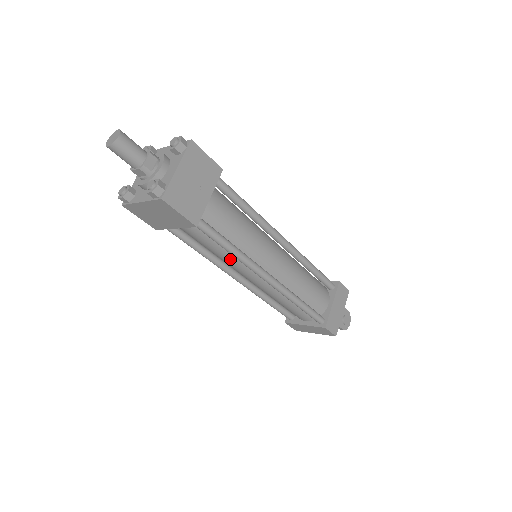
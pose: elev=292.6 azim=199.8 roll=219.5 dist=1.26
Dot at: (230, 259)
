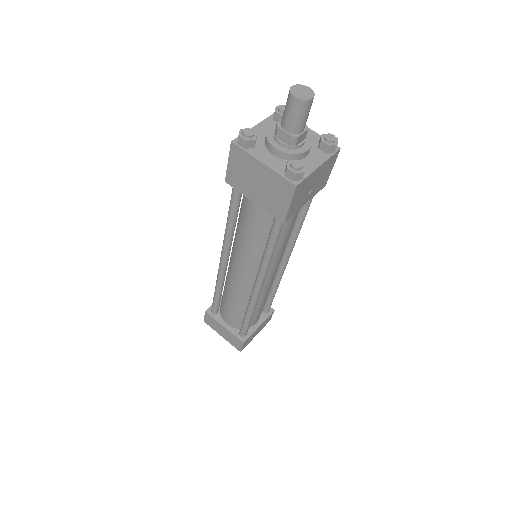
Dot at: (251, 252)
